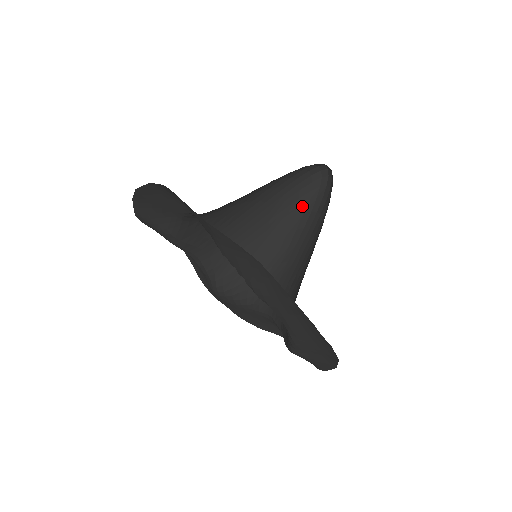
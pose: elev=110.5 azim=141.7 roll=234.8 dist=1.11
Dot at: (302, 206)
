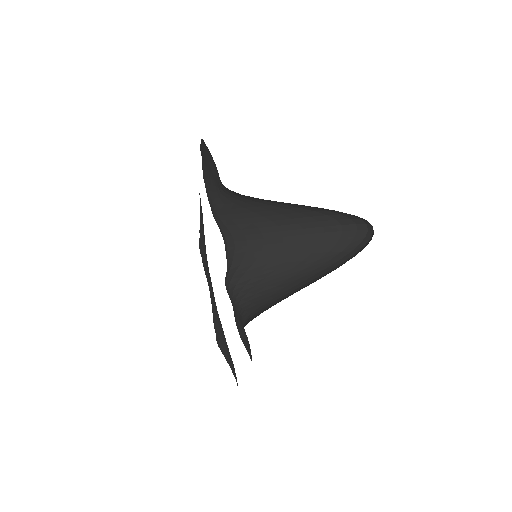
Dot at: (334, 252)
